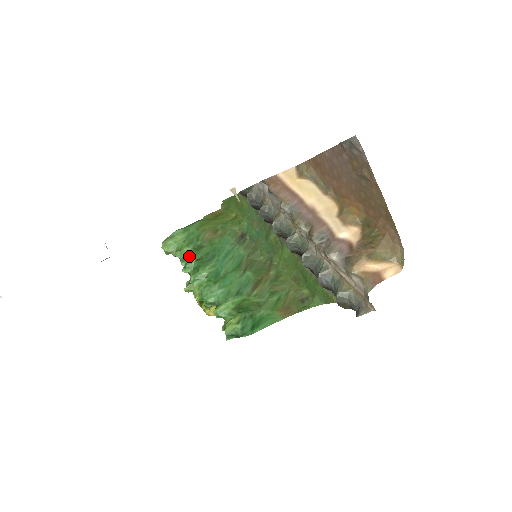
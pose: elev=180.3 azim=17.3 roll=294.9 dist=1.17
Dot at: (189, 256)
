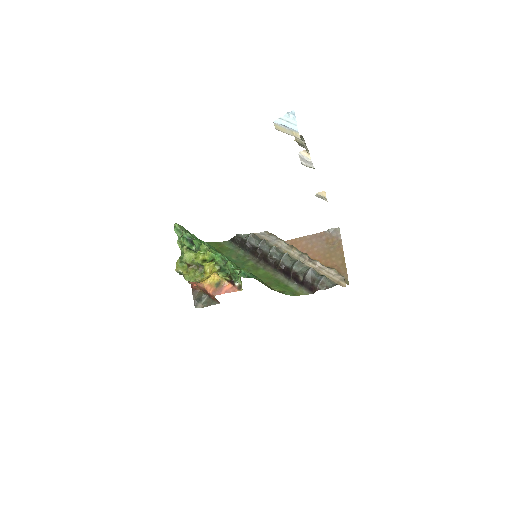
Dot at: (197, 238)
